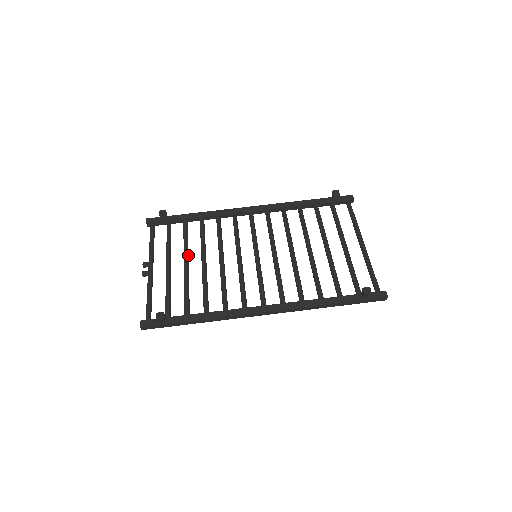
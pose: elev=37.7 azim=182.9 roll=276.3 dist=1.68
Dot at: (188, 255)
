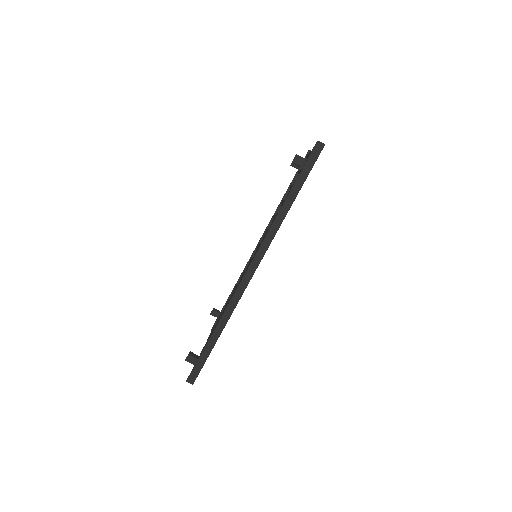
Dot at: occluded
